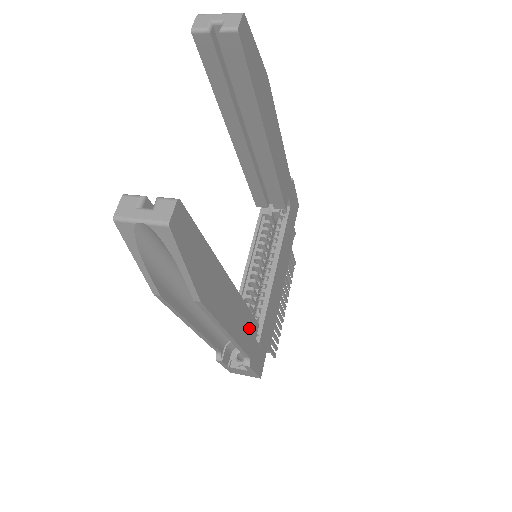
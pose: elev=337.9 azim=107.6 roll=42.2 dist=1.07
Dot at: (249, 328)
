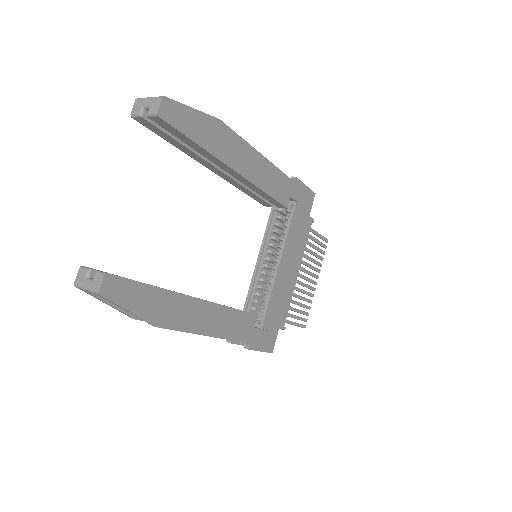
Dot at: (240, 322)
